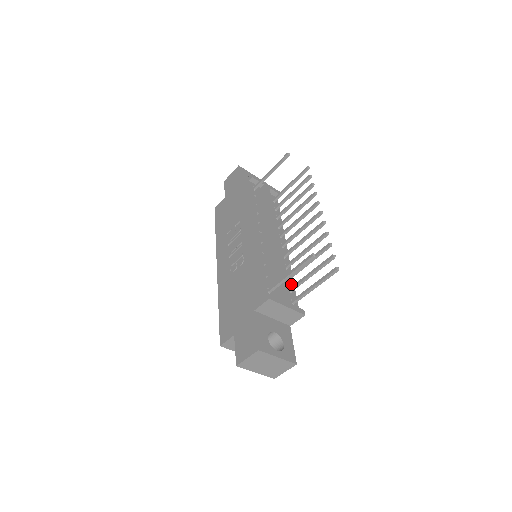
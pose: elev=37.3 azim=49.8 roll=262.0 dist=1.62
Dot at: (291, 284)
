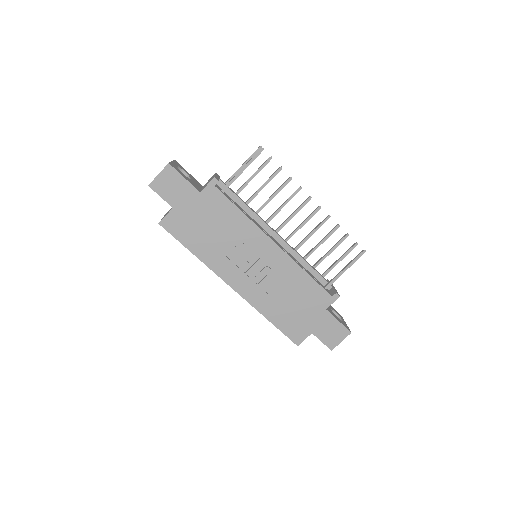
Dot at: occluded
